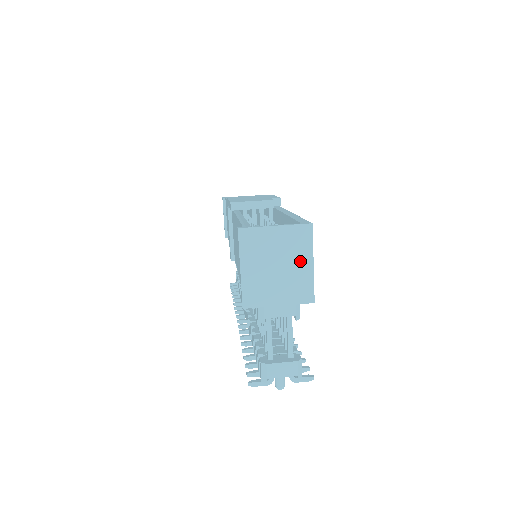
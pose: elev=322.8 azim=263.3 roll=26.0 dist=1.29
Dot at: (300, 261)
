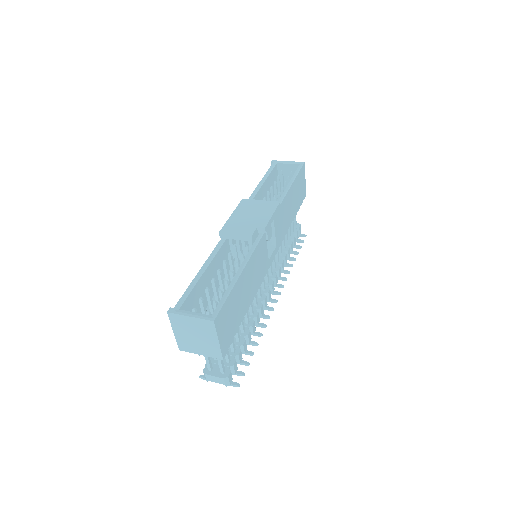
Dot at: (210, 338)
